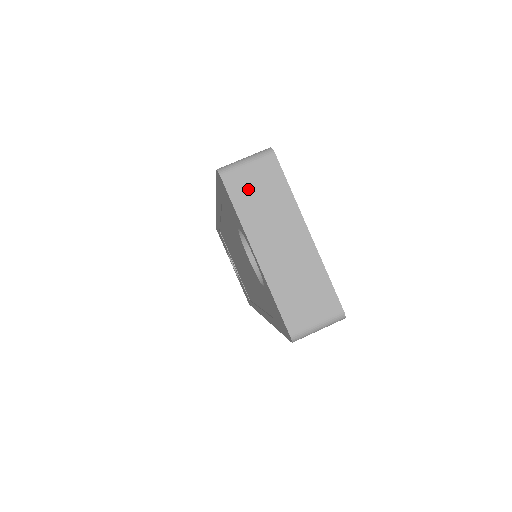
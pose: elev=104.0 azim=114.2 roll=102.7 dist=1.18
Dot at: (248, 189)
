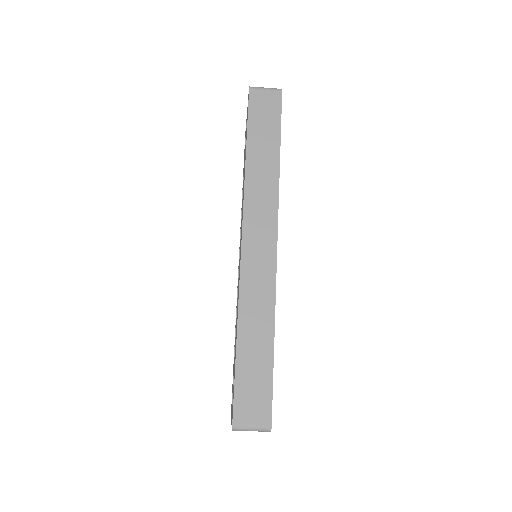
Dot at: occluded
